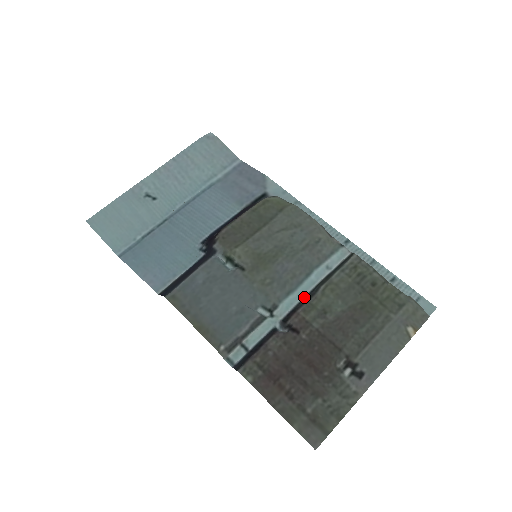
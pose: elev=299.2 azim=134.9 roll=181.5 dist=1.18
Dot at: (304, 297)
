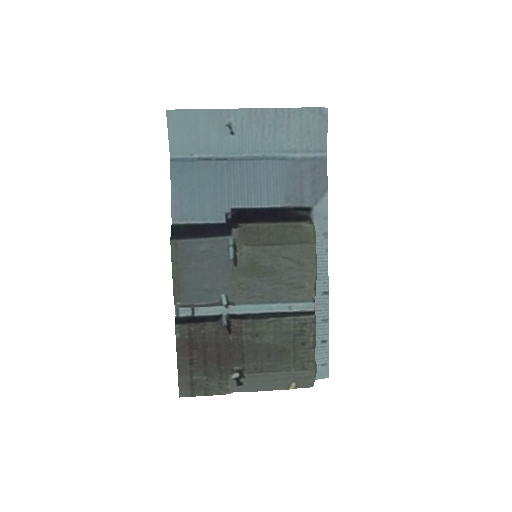
Dot at: (256, 313)
